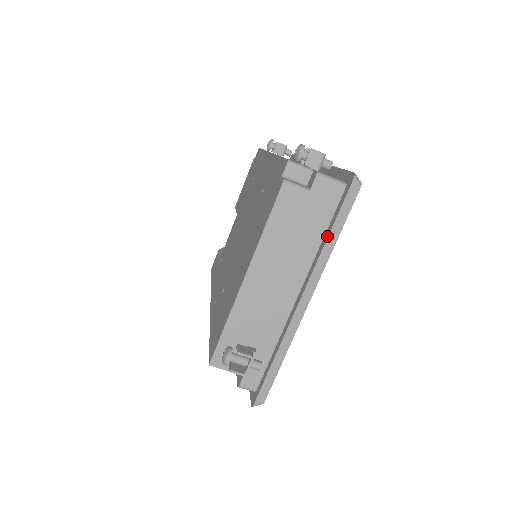
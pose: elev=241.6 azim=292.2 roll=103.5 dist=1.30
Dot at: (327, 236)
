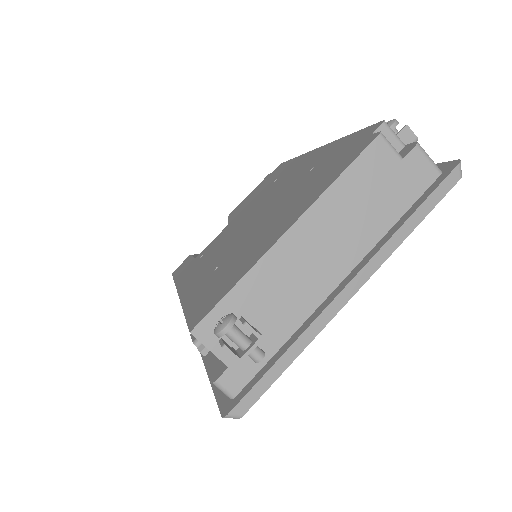
Dot at: (406, 218)
